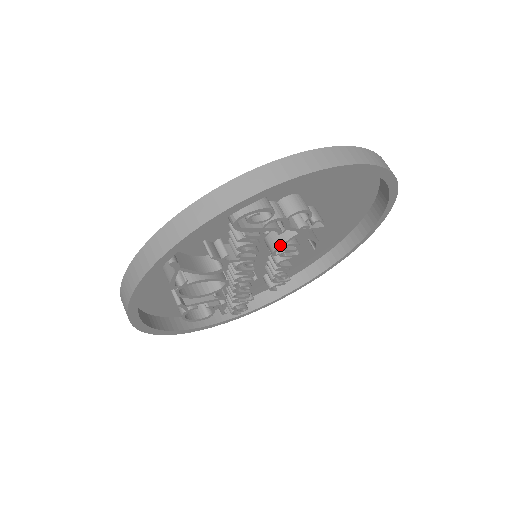
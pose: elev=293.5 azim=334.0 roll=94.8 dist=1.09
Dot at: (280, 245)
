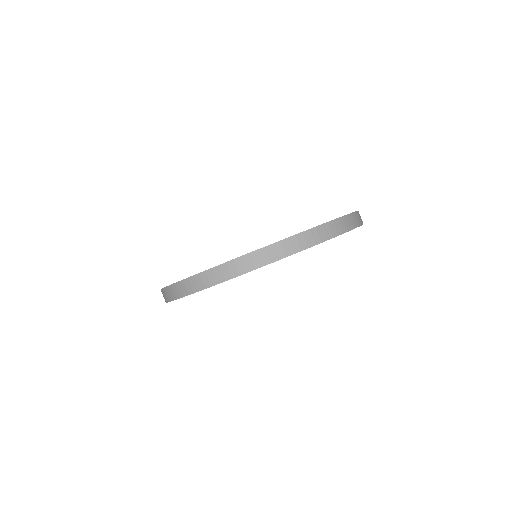
Dot at: occluded
